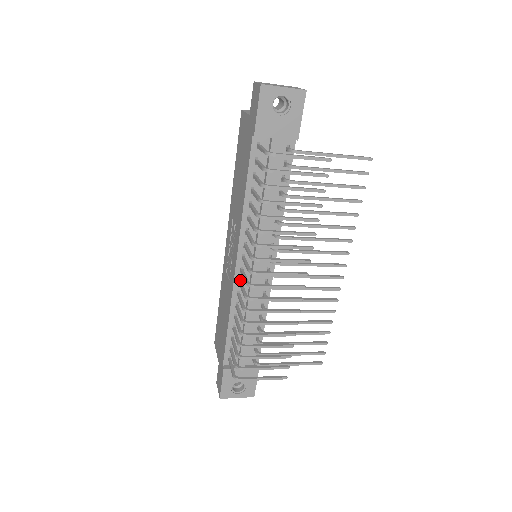
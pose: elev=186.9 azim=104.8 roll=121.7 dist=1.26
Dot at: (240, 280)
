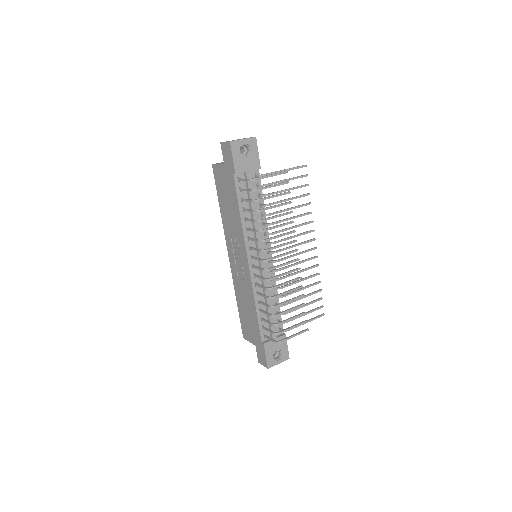
Dot at: (254, 274)
